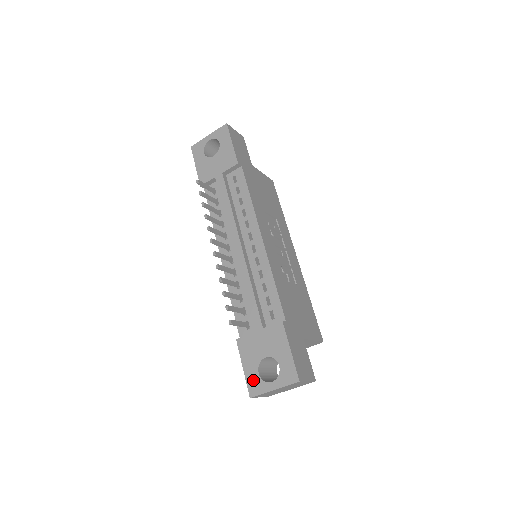
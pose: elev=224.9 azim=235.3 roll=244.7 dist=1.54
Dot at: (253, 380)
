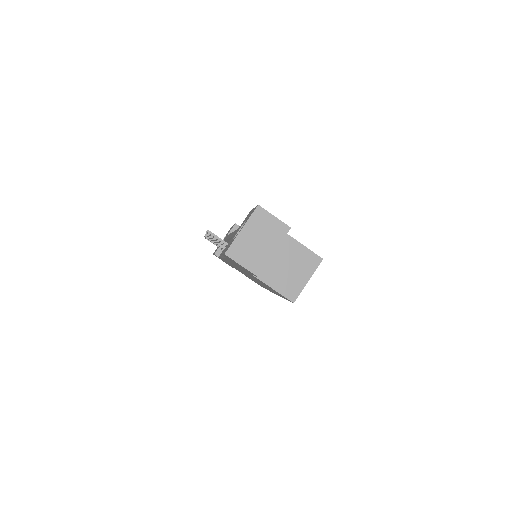
Dot at: occluded
